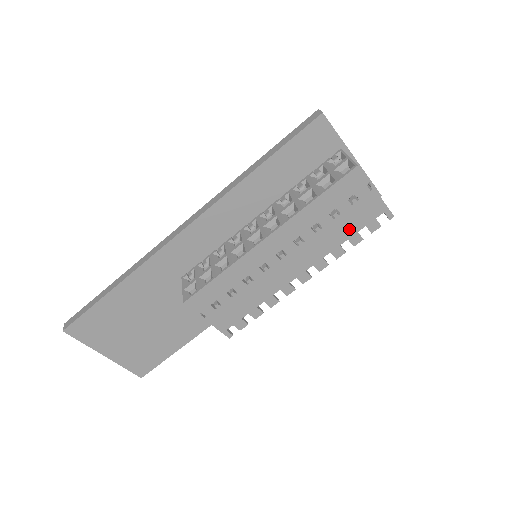
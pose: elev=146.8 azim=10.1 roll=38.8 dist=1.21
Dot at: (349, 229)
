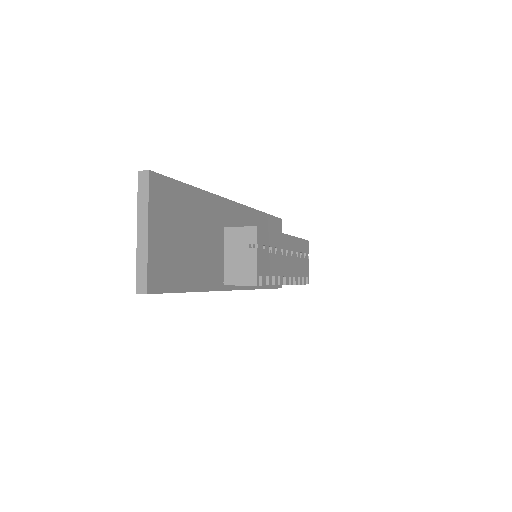
Dot at: (301, 271)
